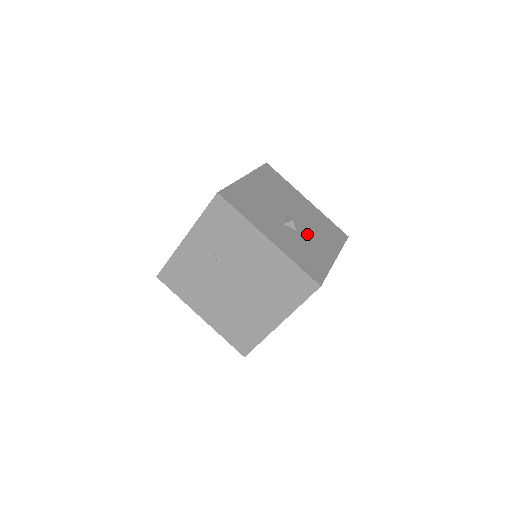
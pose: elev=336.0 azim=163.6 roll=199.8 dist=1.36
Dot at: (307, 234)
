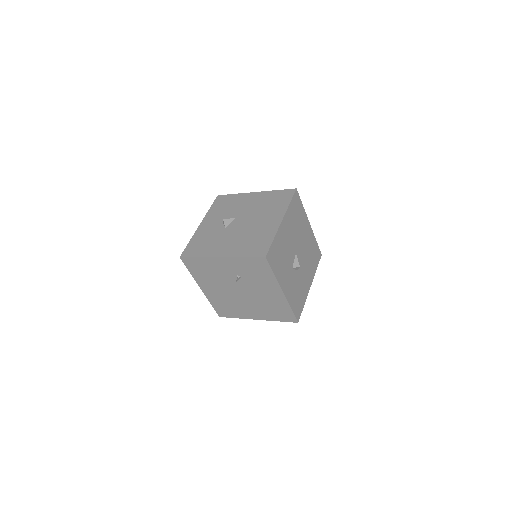
Dot at: (302, 270)
